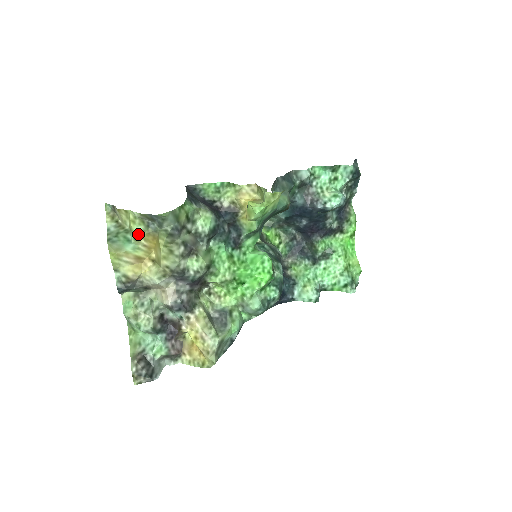
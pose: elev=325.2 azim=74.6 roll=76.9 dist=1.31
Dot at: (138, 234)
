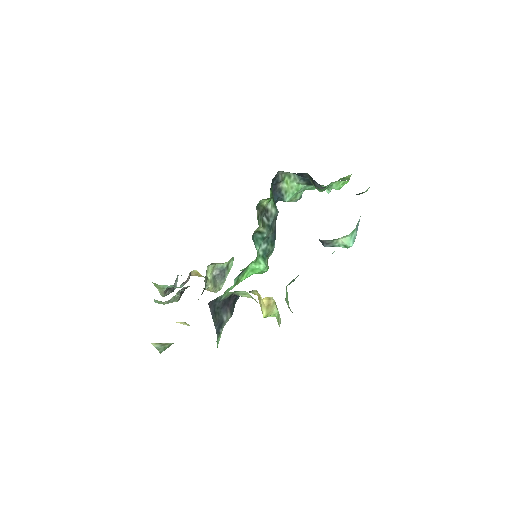
Dot at: occluded
